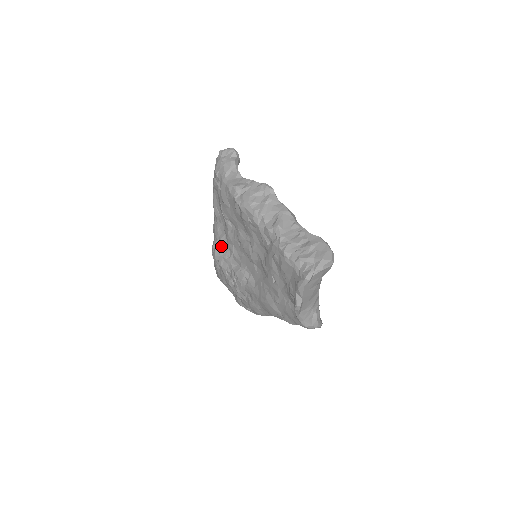
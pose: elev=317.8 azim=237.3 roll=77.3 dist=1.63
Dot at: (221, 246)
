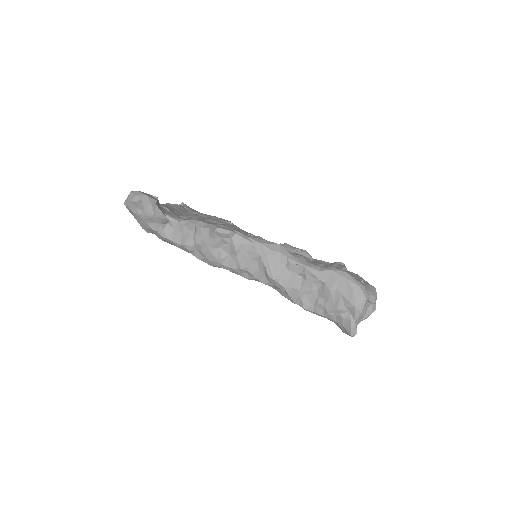
Dot at: occluded
